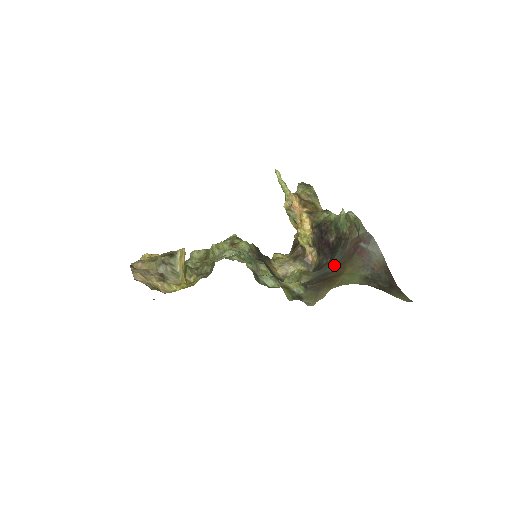
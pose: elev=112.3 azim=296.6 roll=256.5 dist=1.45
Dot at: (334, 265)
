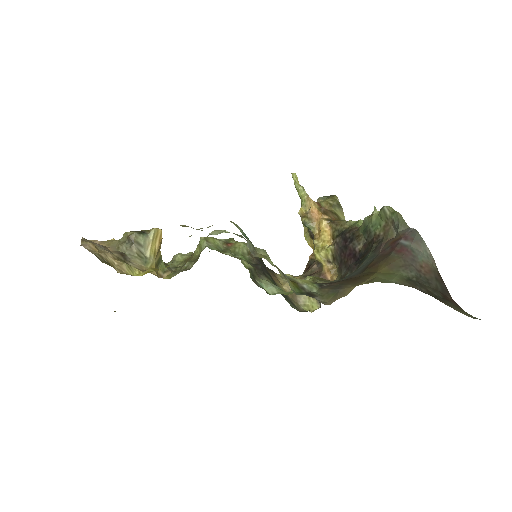
Dot at: (362, 268)
